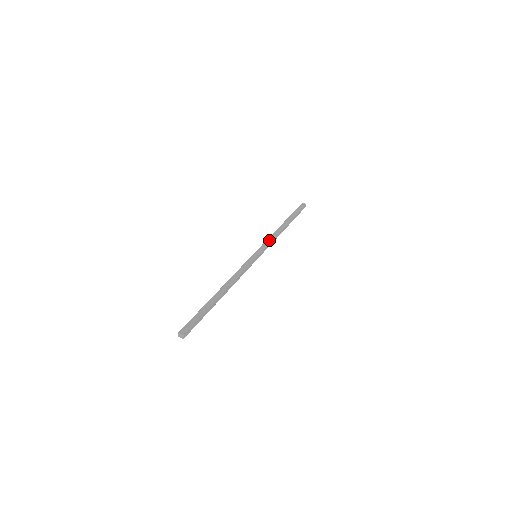
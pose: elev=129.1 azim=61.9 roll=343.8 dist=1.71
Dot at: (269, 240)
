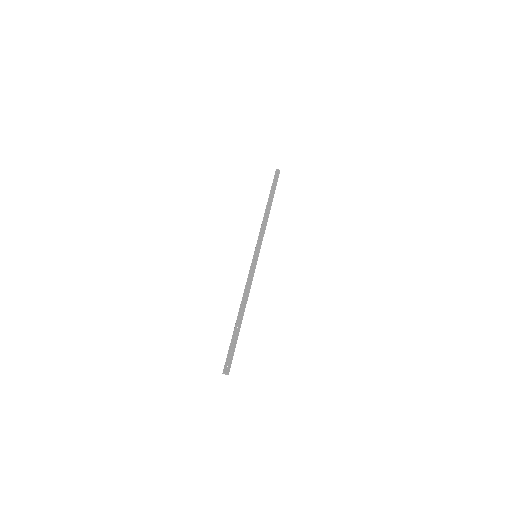
Dot at: (262, 232)
